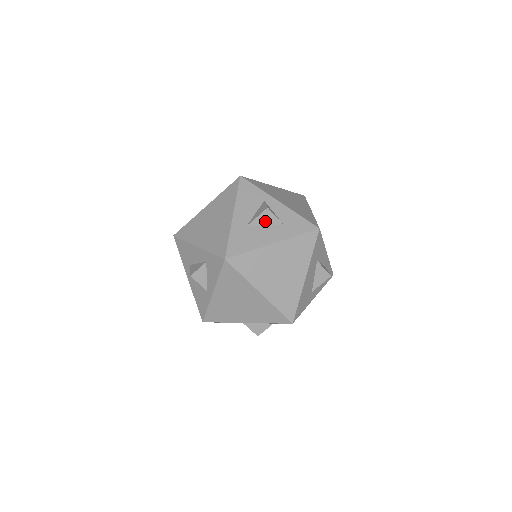
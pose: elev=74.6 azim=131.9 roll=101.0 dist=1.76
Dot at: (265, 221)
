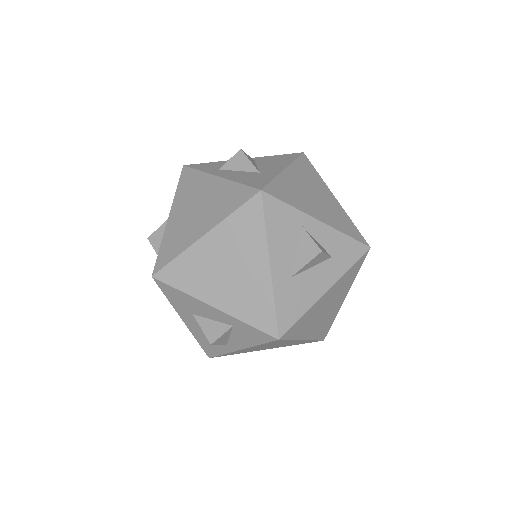
Dot at: (313, 263)
